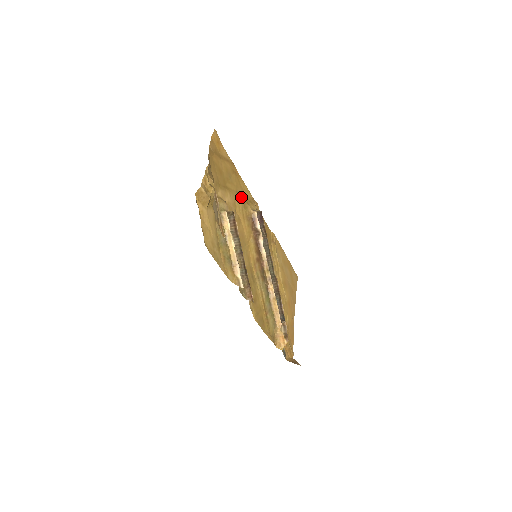
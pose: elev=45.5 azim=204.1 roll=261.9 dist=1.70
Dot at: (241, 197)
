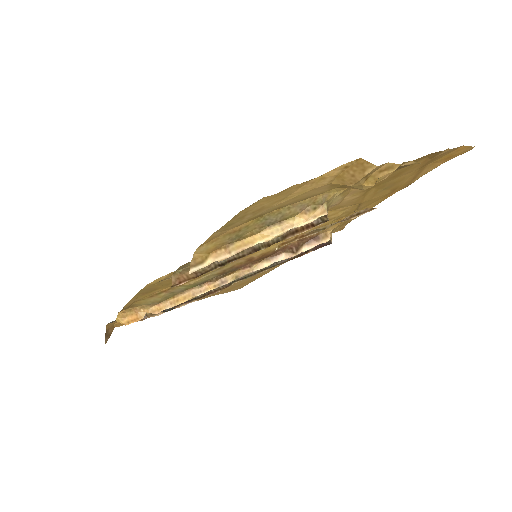
Dot at: (352, 211)
